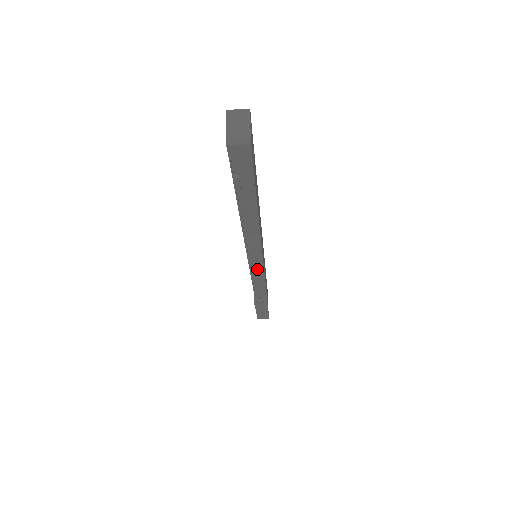
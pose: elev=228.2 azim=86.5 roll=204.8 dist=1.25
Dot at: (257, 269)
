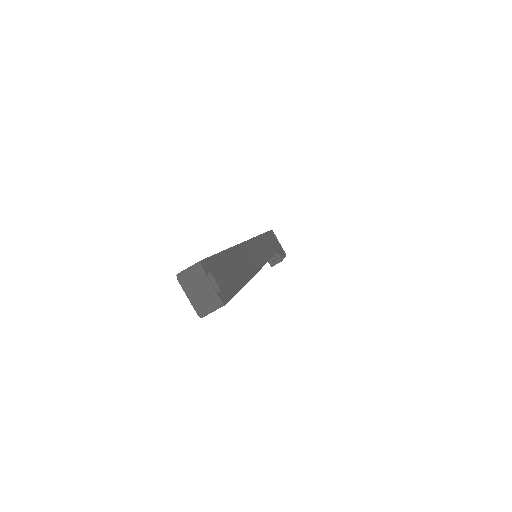
Dot at: occluded
